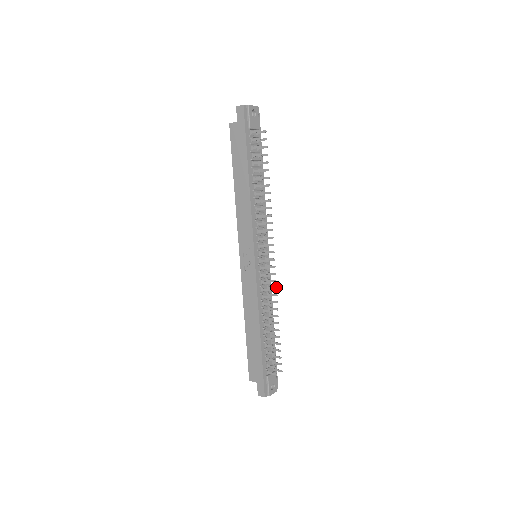
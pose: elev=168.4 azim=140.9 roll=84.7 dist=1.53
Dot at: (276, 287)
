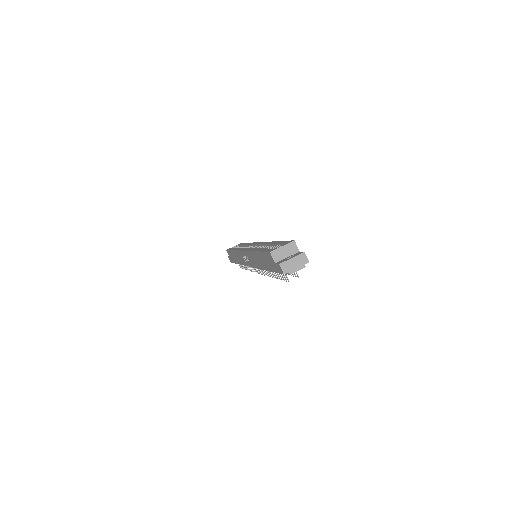
Dot at: occluded
